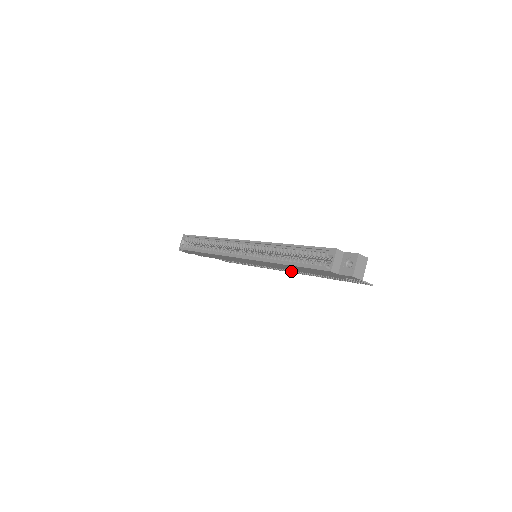
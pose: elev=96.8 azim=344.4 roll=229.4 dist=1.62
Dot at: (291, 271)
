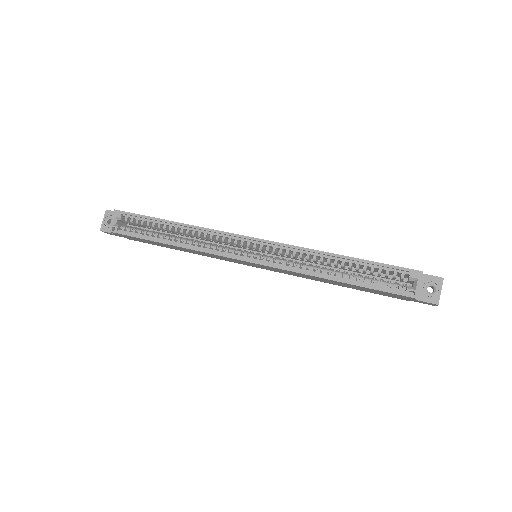
Dot at: occluded
